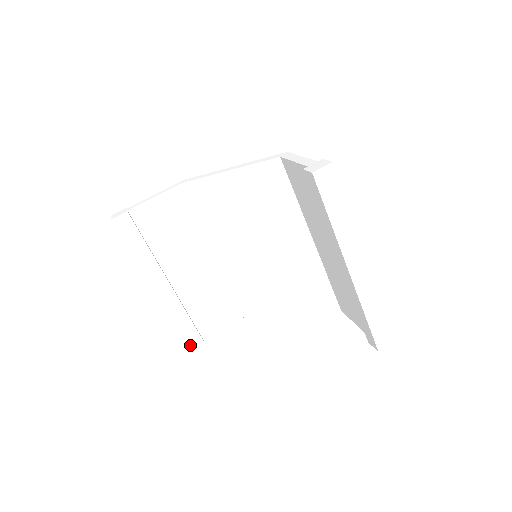
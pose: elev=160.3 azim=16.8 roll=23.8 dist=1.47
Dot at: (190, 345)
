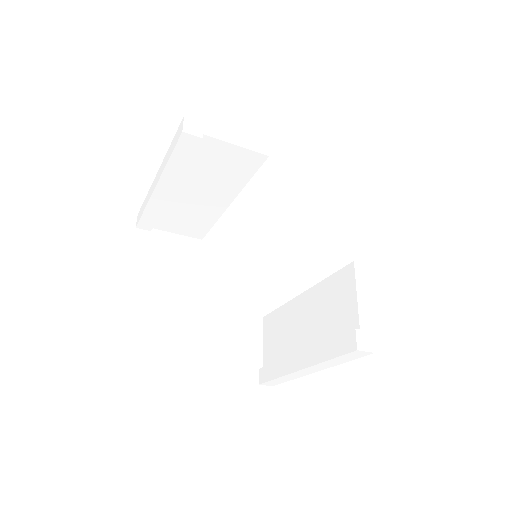
Dot at: (138, 226)
